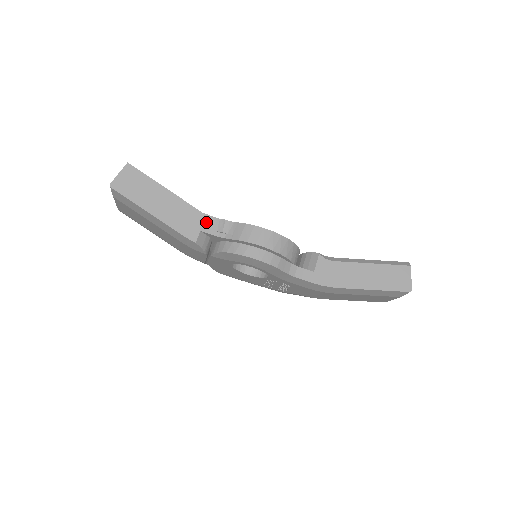
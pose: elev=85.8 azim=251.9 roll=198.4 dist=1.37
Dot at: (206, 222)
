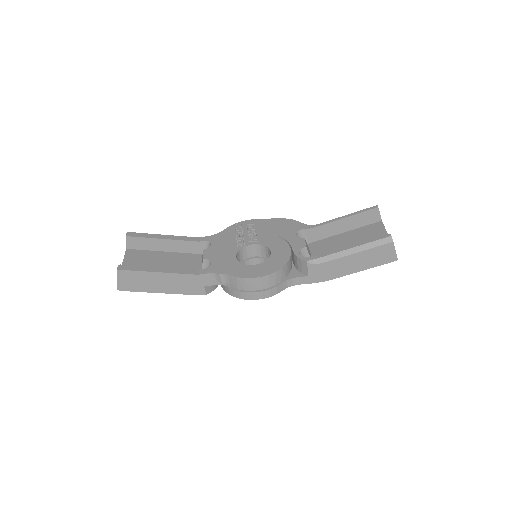
Dot at: (205, 279)
